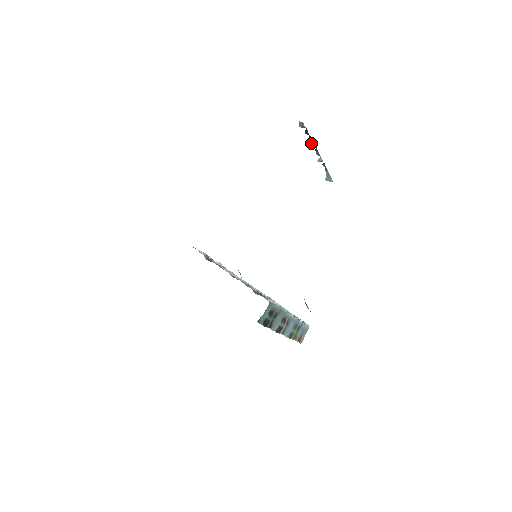
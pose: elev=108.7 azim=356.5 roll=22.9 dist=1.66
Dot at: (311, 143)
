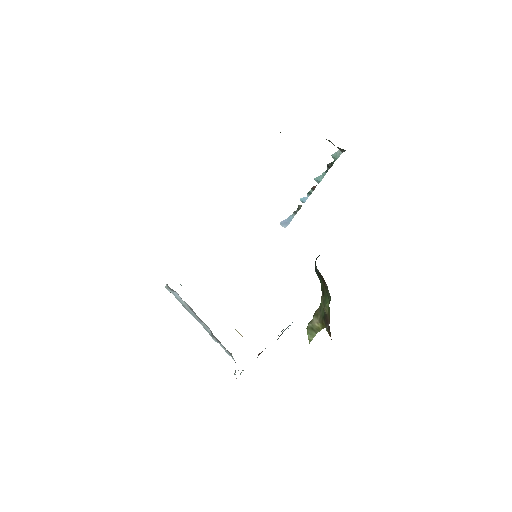
Dot at: (319, 178)
